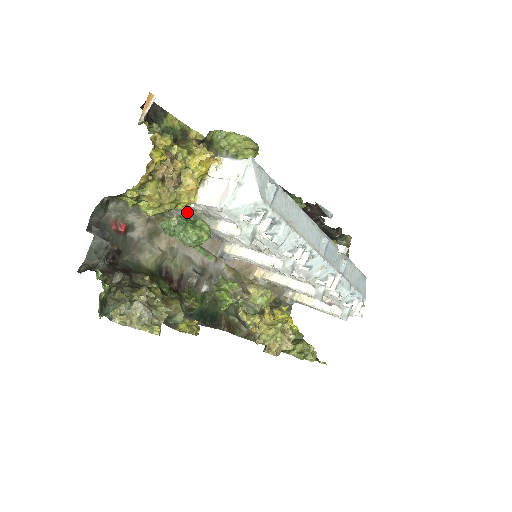
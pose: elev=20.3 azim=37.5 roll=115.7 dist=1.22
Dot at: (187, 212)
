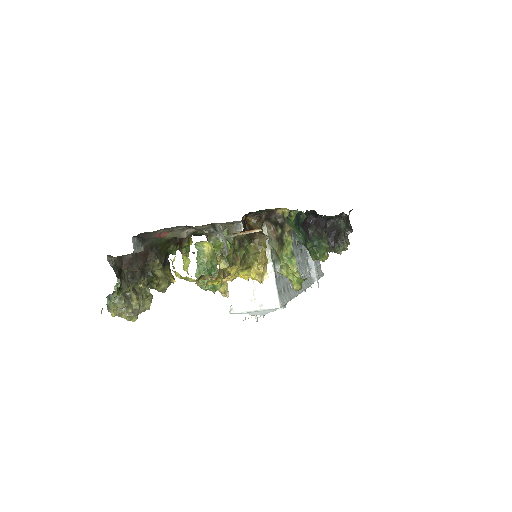
Dot at: occluded
